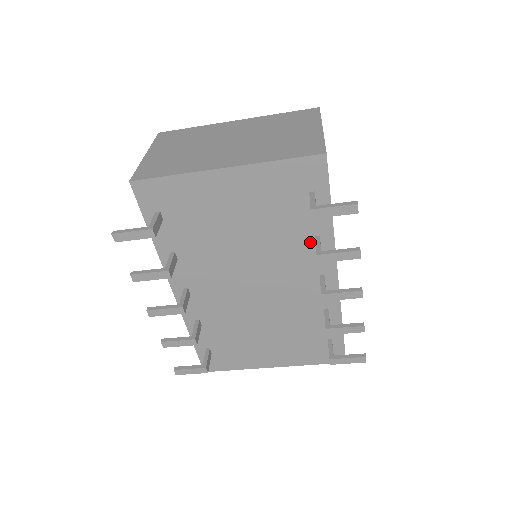
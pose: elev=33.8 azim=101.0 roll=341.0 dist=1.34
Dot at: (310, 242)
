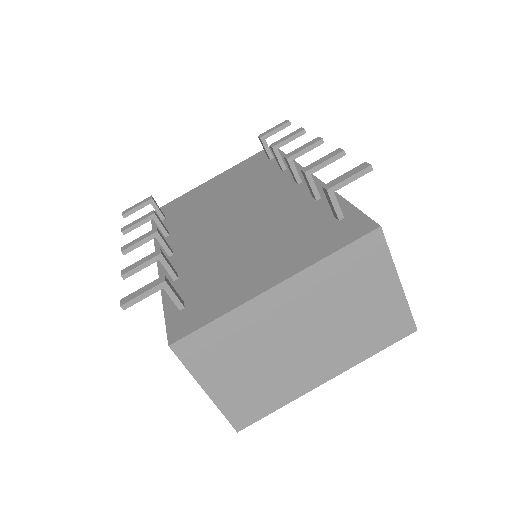
Dot at: (278, 173)
